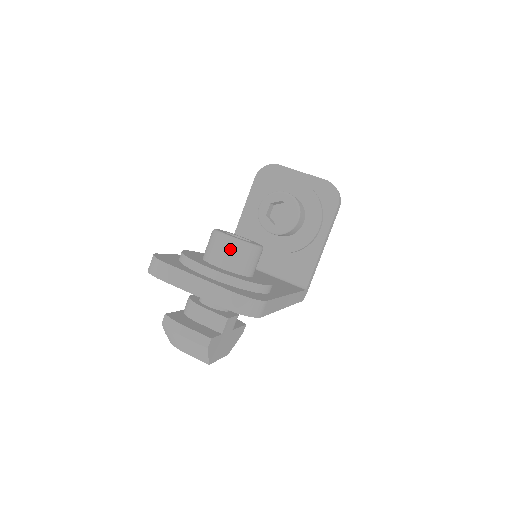
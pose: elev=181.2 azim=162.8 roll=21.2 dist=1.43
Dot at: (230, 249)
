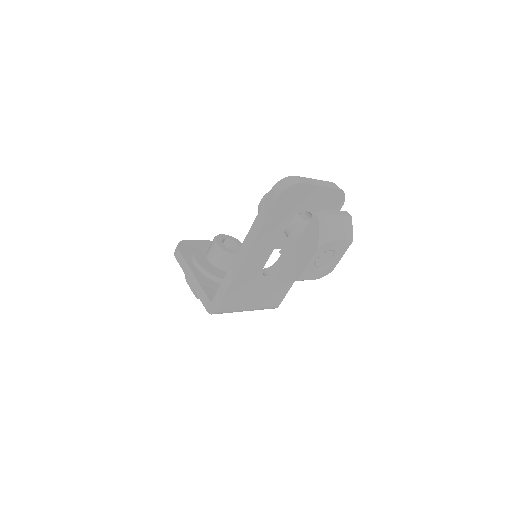
Dot at: occluded
